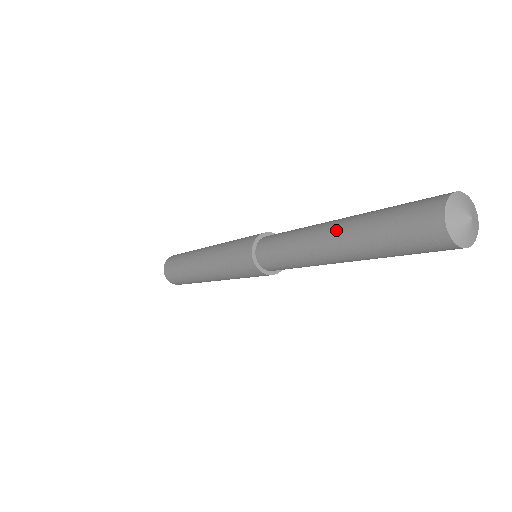
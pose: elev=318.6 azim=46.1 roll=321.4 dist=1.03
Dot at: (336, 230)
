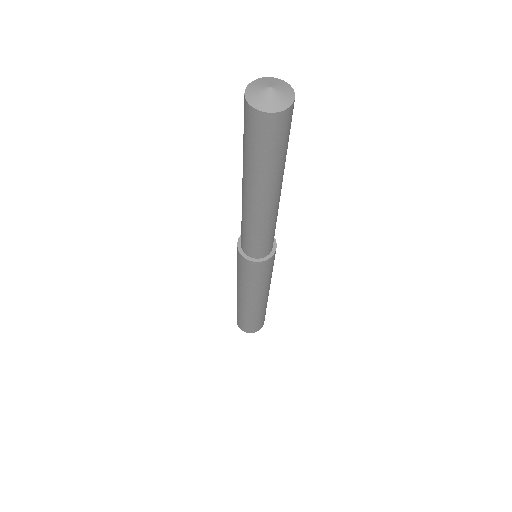
Dot at: occluded
